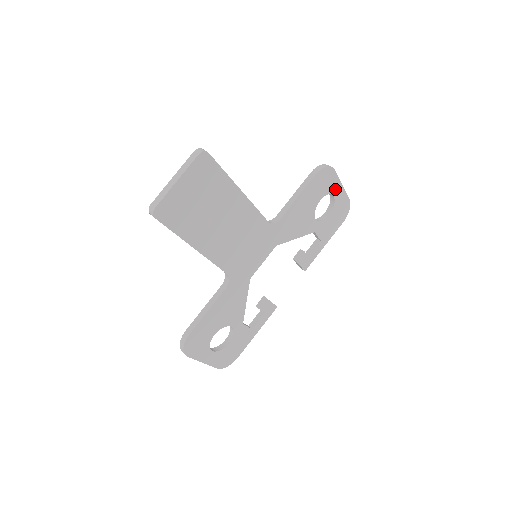
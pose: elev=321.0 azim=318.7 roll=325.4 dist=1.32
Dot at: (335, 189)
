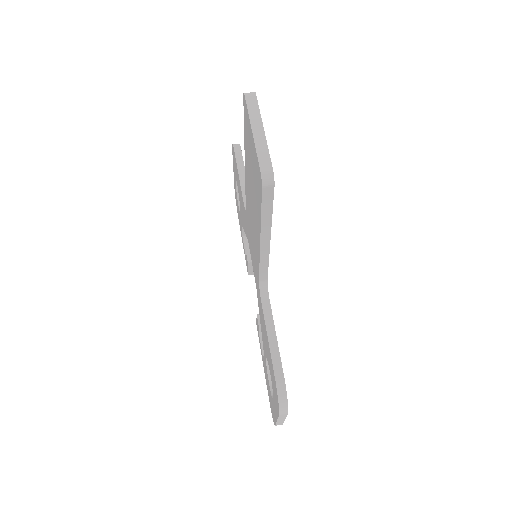
Dot at: occluded
